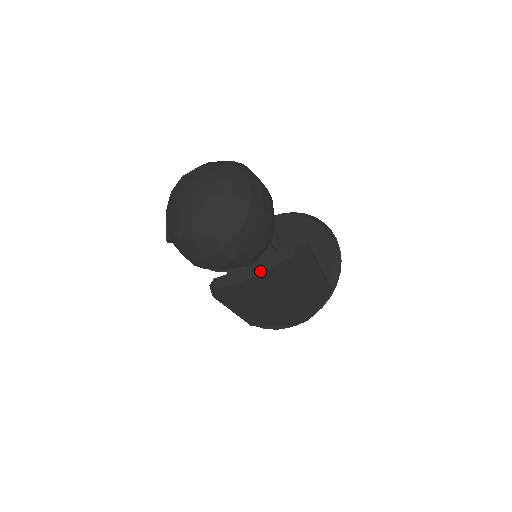
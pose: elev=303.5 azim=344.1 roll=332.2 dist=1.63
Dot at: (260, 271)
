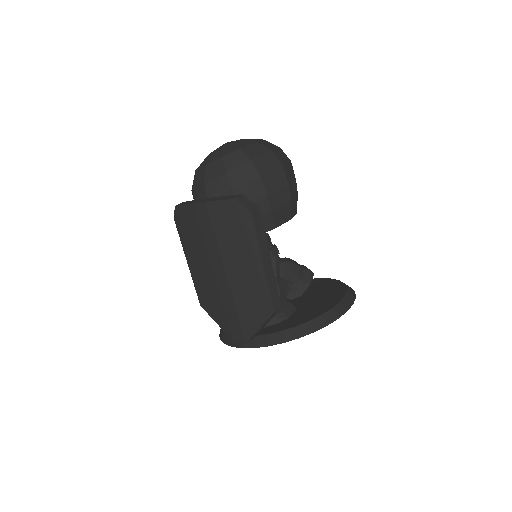
Dot at: (204, 201)
